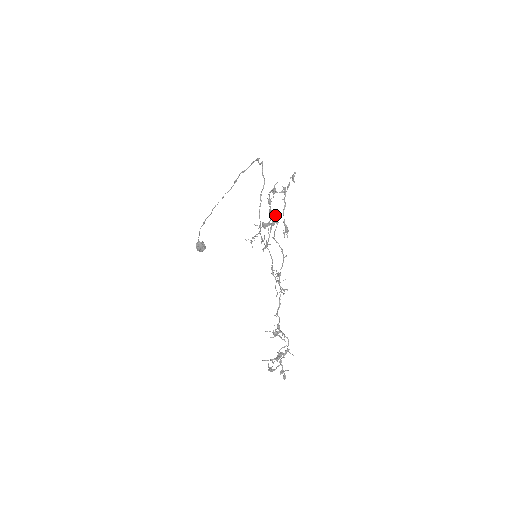
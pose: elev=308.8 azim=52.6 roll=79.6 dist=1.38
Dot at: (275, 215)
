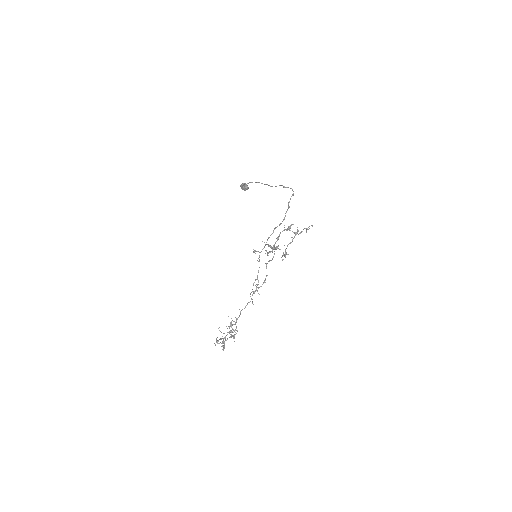
Dot at: (274, 253)
